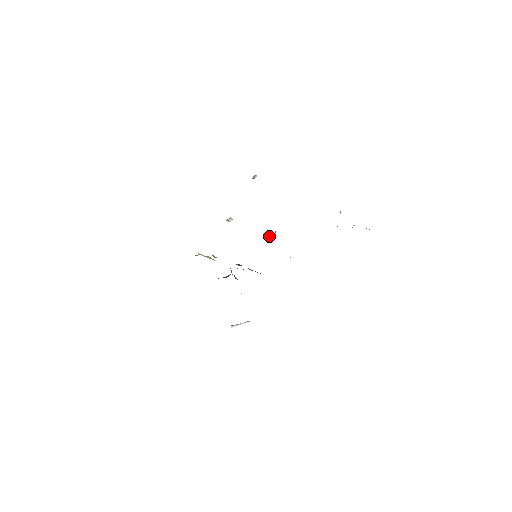
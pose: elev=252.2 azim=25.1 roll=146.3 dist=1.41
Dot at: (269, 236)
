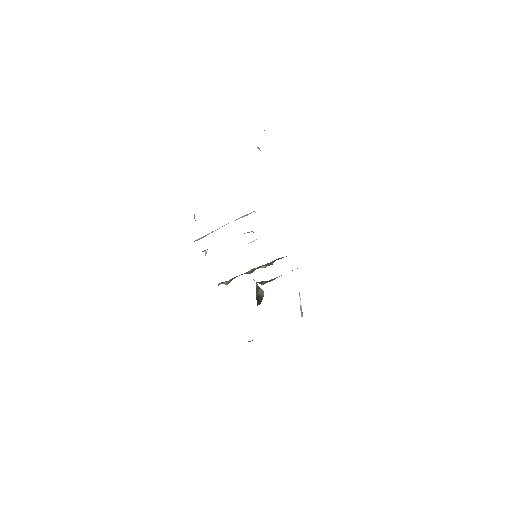
Dot at: occluded
